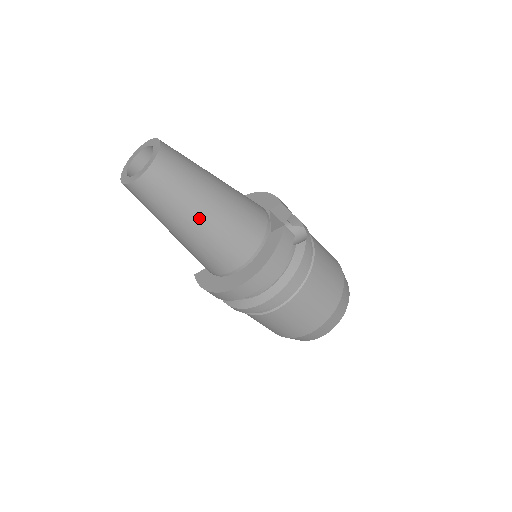
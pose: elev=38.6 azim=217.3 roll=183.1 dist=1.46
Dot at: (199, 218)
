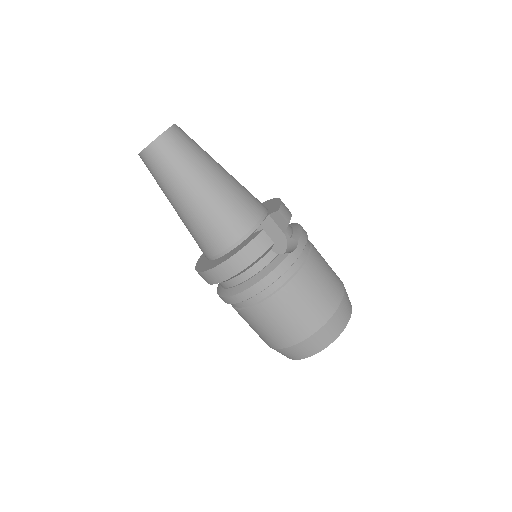
Dot at: (185, 198)
